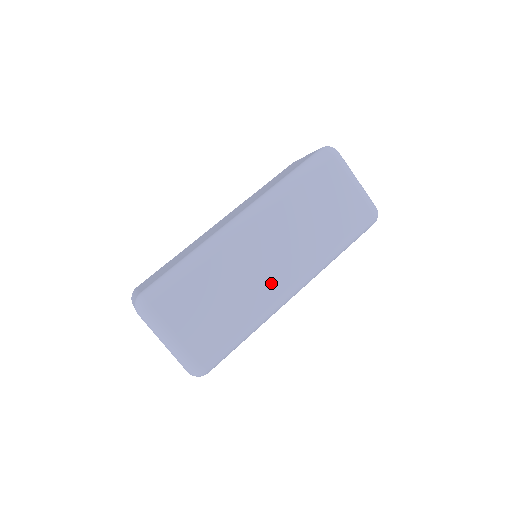
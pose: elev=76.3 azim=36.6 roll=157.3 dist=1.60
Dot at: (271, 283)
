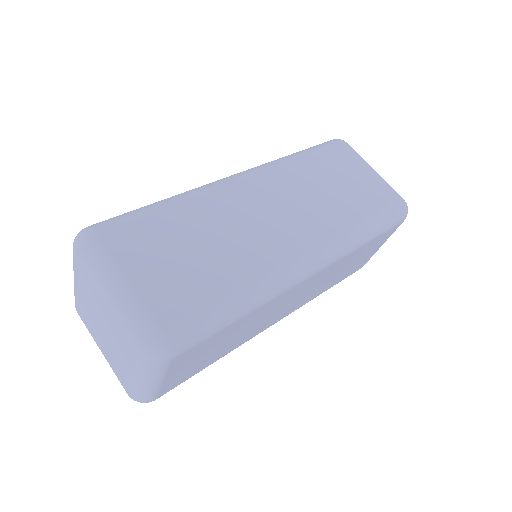
Dot at: (269, 323)
